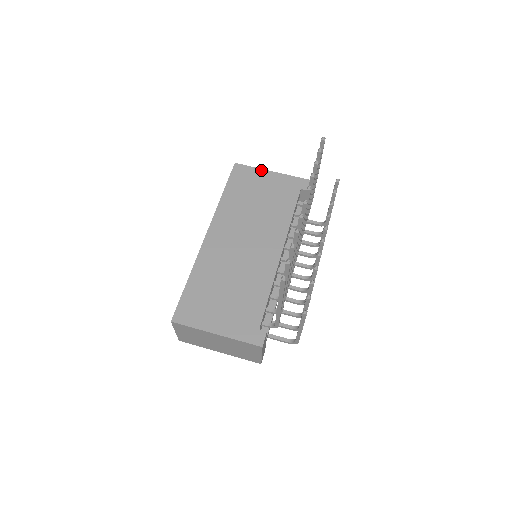
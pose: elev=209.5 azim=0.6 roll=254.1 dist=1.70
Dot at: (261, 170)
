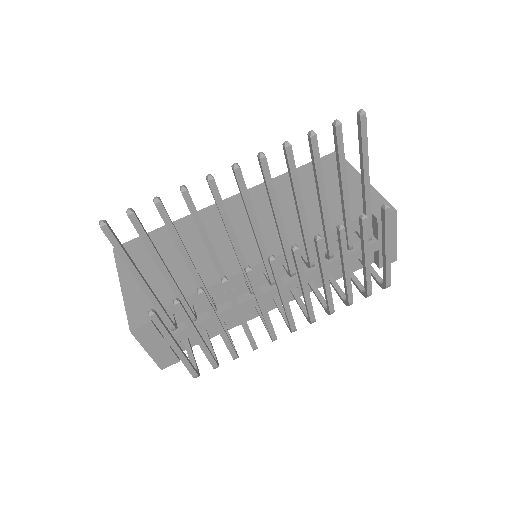
Dot at: (353, 170)
